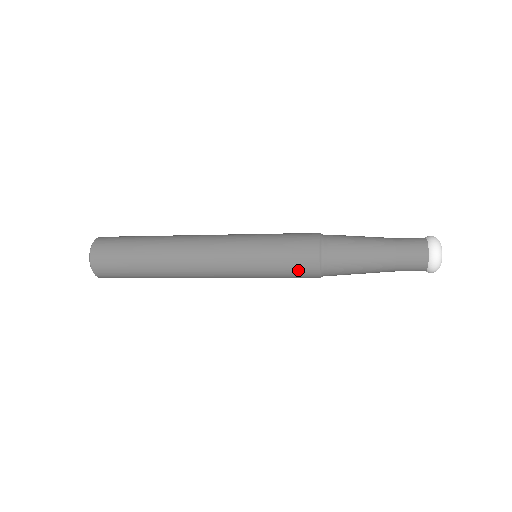
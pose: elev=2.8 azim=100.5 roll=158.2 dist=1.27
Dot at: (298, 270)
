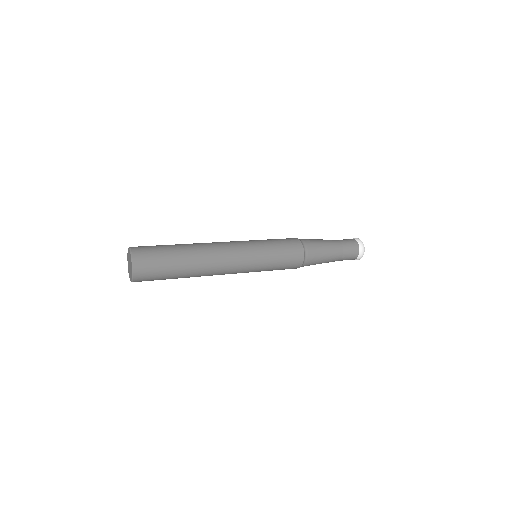
Dot at: occluded
